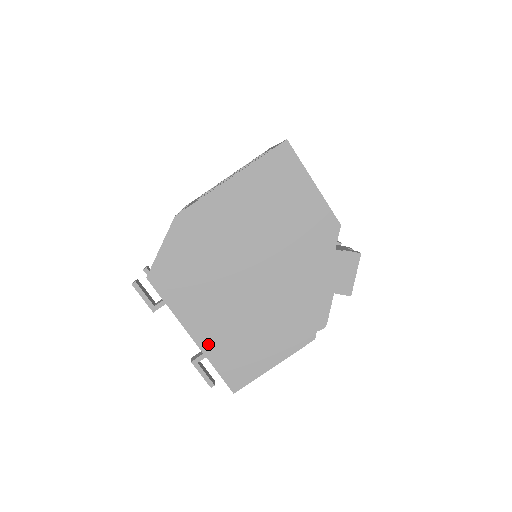
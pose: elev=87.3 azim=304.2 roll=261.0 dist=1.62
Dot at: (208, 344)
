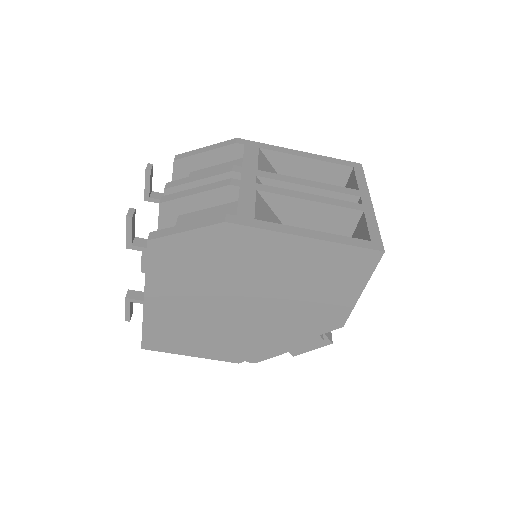
Dot at: (153, 314)
